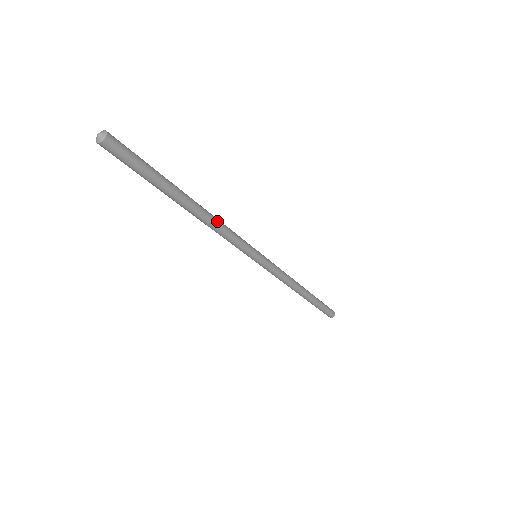
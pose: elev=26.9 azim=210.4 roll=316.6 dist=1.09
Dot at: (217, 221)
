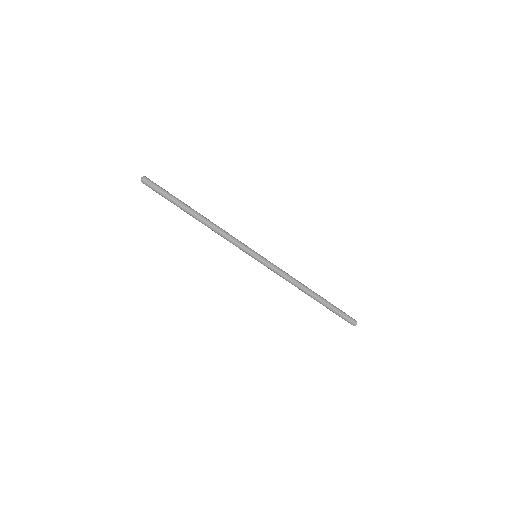
Dot at: (217, 227)
